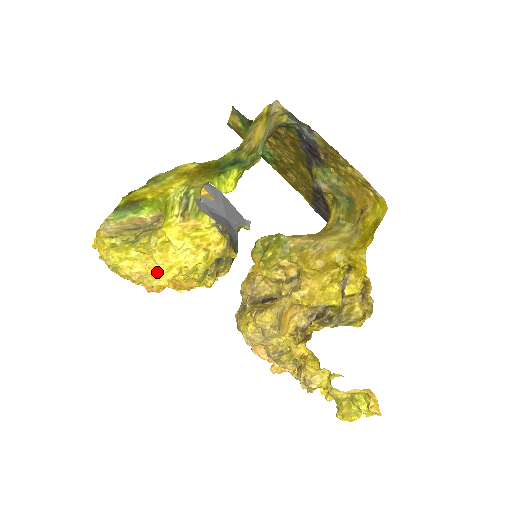
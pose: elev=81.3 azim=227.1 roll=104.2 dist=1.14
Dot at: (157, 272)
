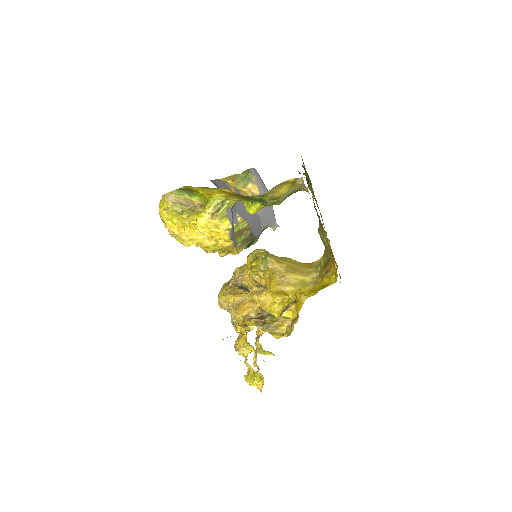
Dot at: (183, 238)
